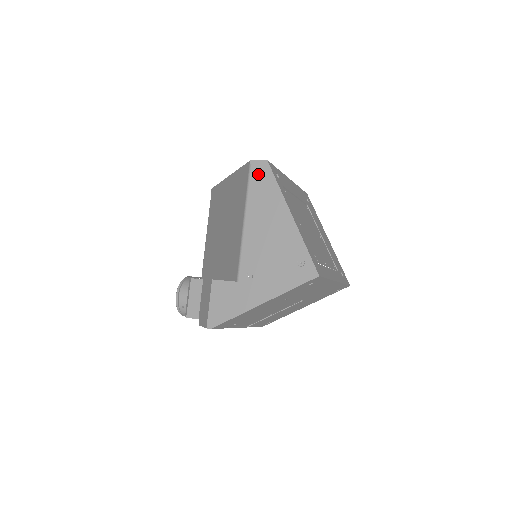
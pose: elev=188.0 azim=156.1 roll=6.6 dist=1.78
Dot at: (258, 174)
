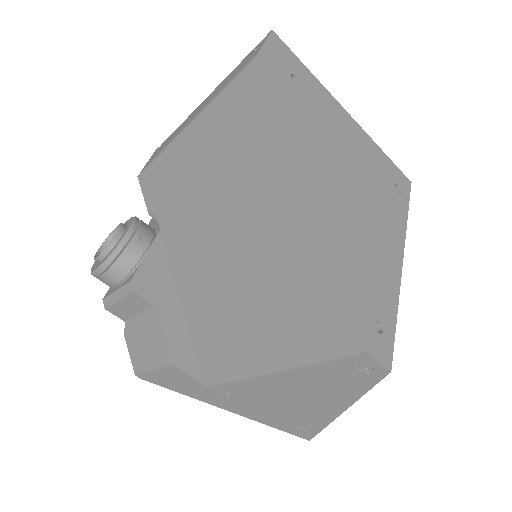
Dot at: (354, 368)
